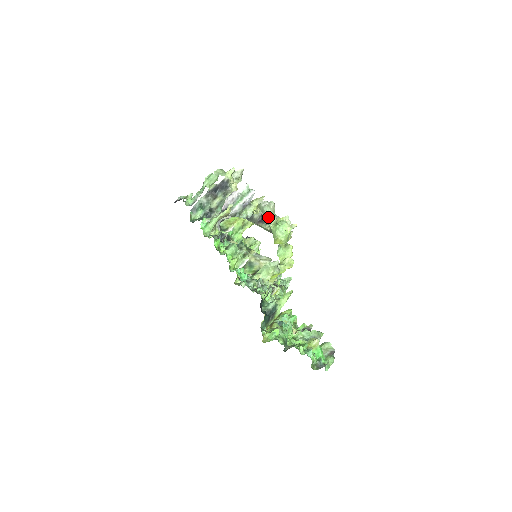
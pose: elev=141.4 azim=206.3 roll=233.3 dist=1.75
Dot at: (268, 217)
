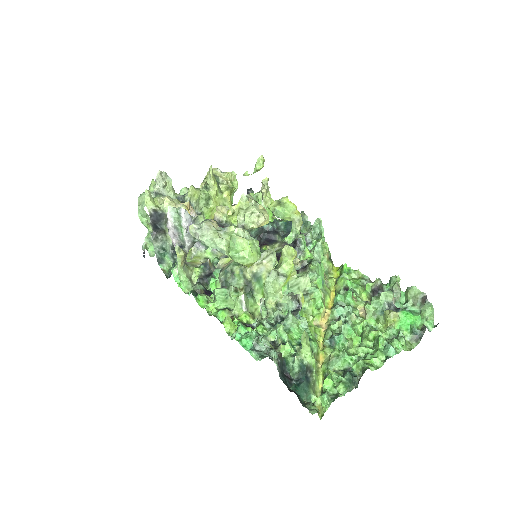
Dot at: (214, 246)
